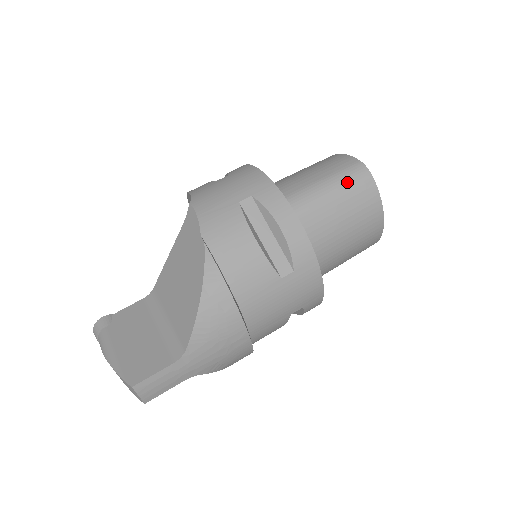
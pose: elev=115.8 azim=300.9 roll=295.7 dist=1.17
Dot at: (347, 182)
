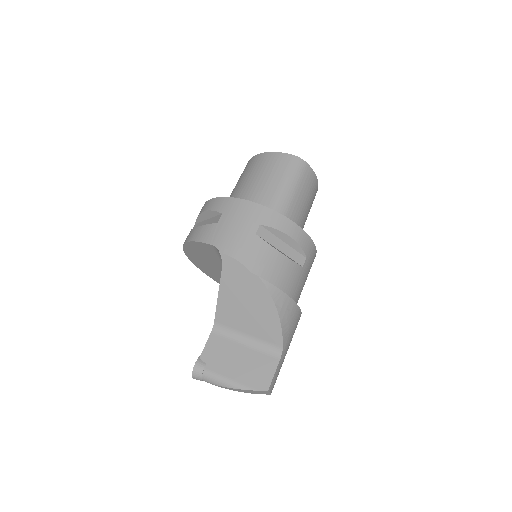
Dot at: (297, 176)
